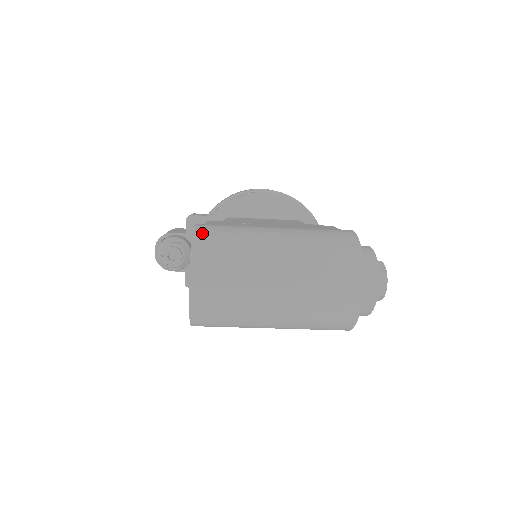
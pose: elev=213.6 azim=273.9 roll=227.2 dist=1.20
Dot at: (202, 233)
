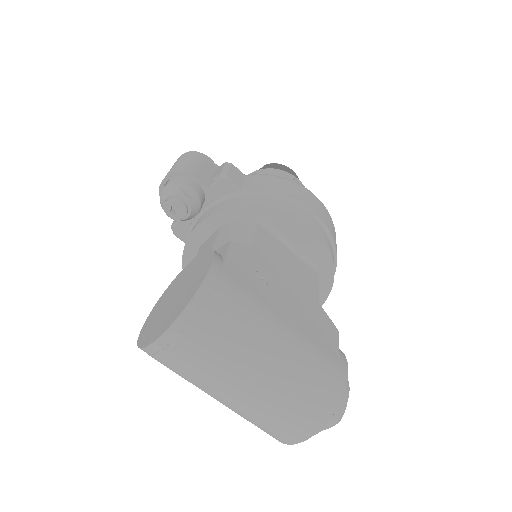
Dot at: (210, 292)
